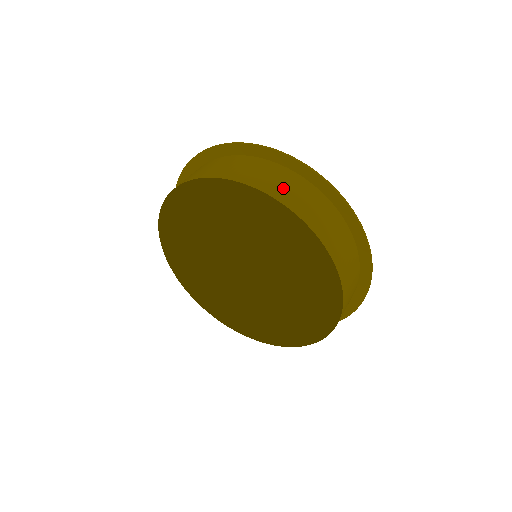
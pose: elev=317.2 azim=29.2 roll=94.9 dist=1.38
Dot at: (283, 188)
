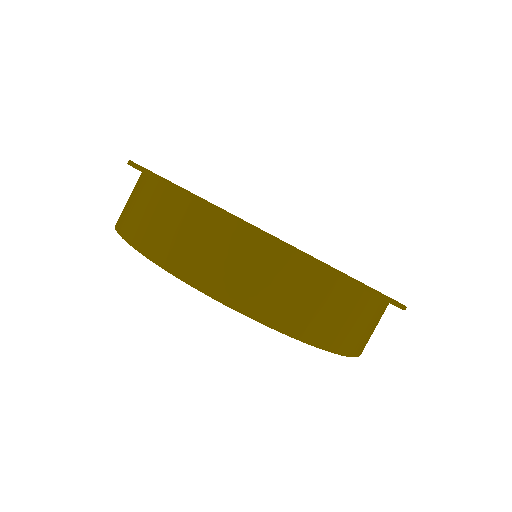
Dot at: (350, 331)
